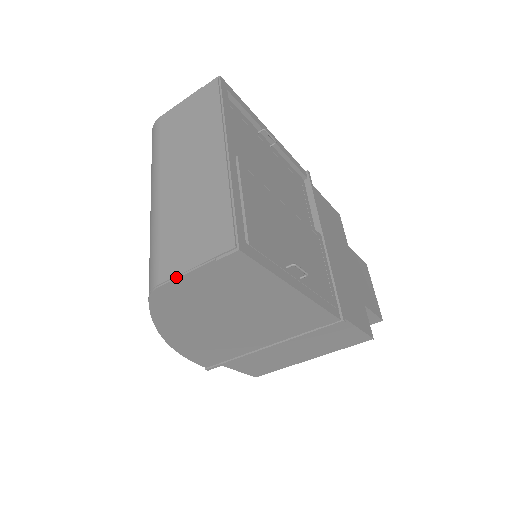
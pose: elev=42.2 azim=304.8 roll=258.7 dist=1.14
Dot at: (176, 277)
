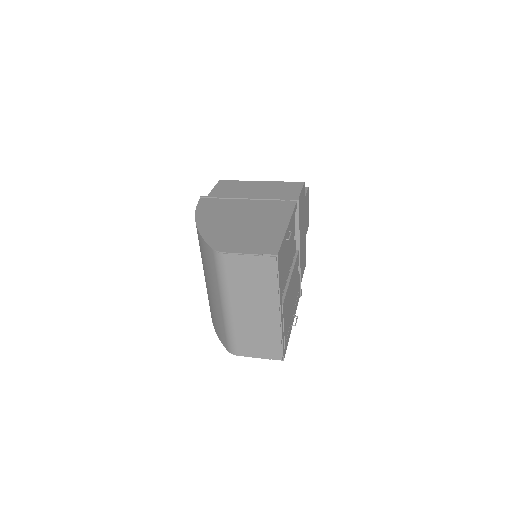
Dot at: occluded
